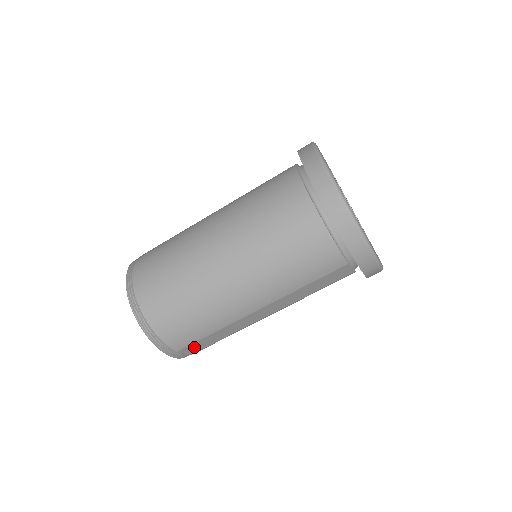
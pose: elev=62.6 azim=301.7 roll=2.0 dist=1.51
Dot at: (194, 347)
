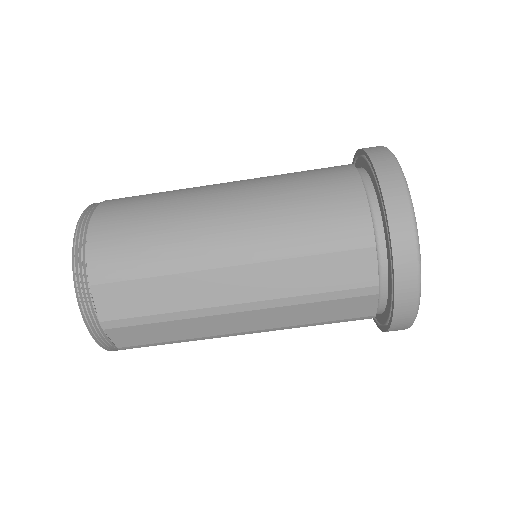
Dot at: (114, 298)
